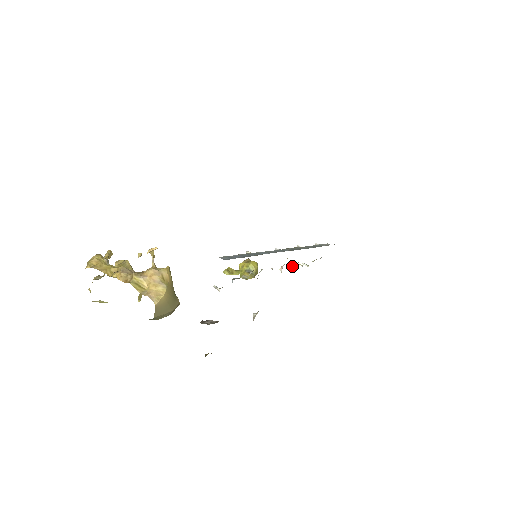
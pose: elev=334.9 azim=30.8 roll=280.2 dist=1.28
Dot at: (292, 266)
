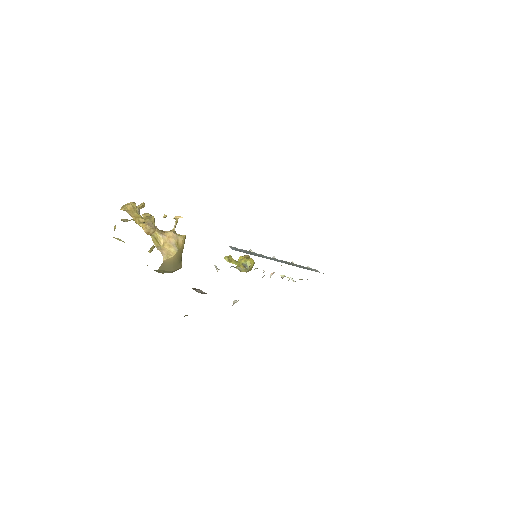
Dot at: (281, 276)
